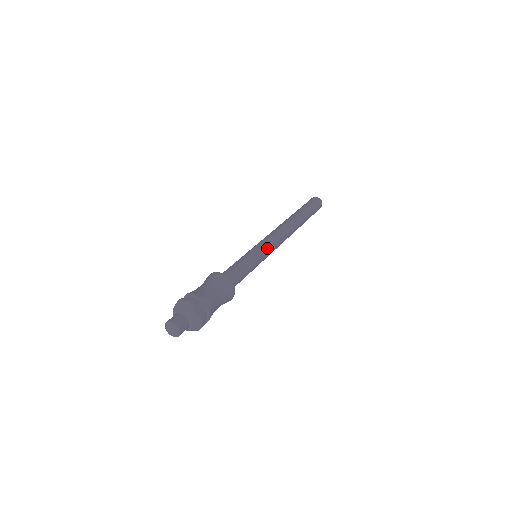
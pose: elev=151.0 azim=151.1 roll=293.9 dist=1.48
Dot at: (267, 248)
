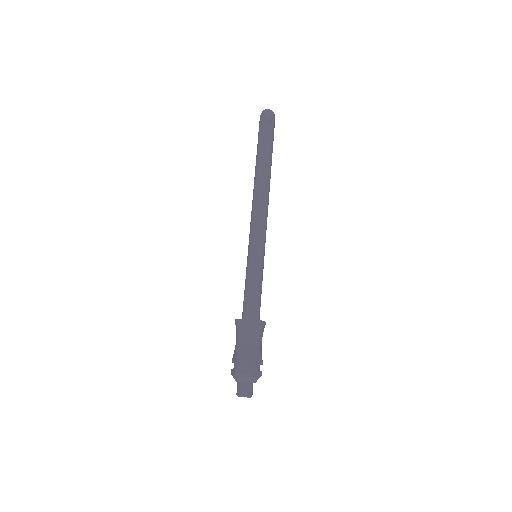
Dot at: (263, 244)
